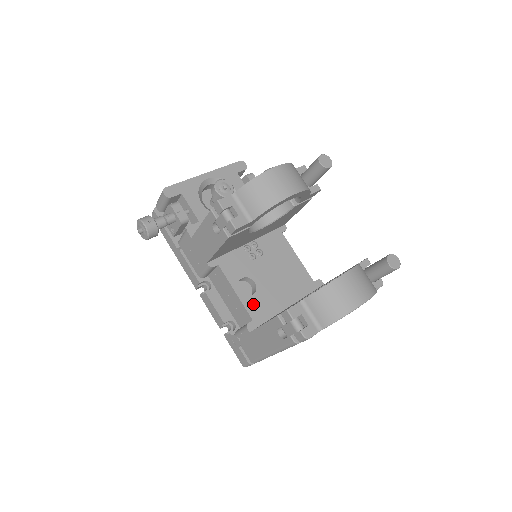
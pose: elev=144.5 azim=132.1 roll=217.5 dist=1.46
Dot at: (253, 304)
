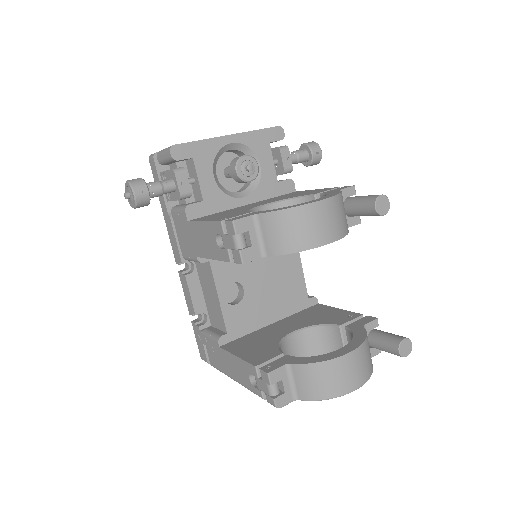
Dot at: (234, 315)
